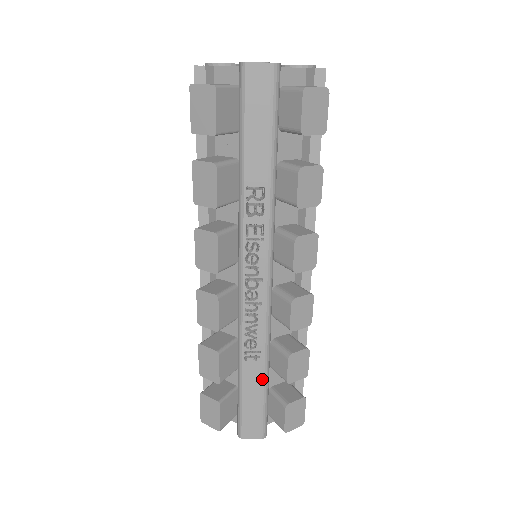
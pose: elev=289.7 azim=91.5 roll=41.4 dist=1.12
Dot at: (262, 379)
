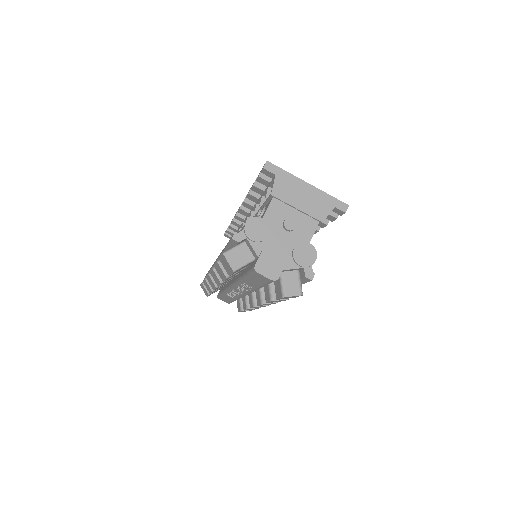
Dot at: (233, 300)
